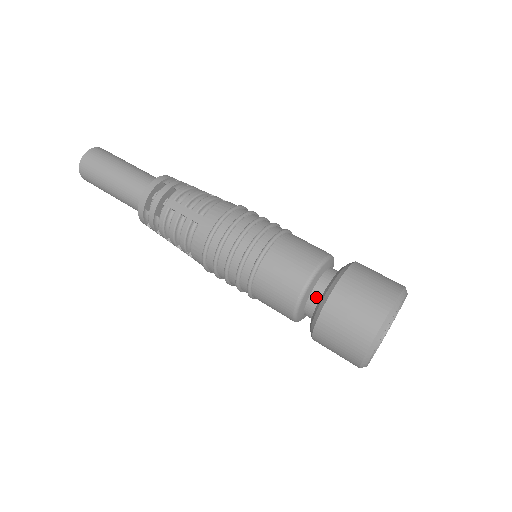
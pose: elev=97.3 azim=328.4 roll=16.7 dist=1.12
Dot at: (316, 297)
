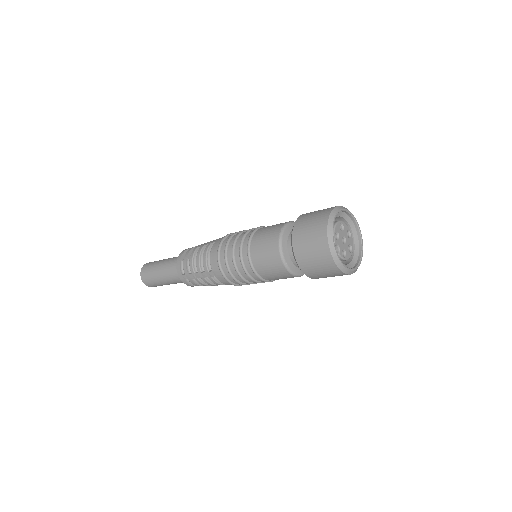
Dot at: occluded
